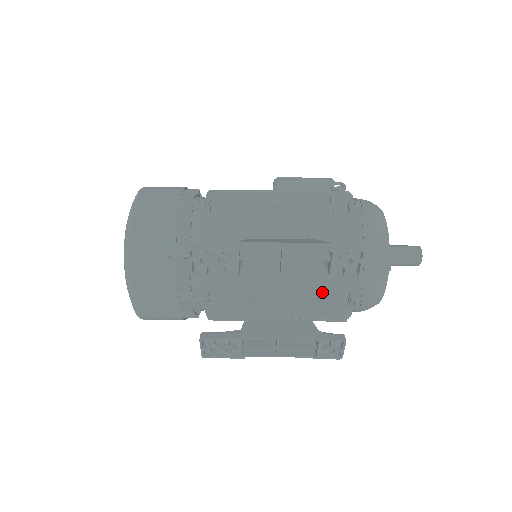
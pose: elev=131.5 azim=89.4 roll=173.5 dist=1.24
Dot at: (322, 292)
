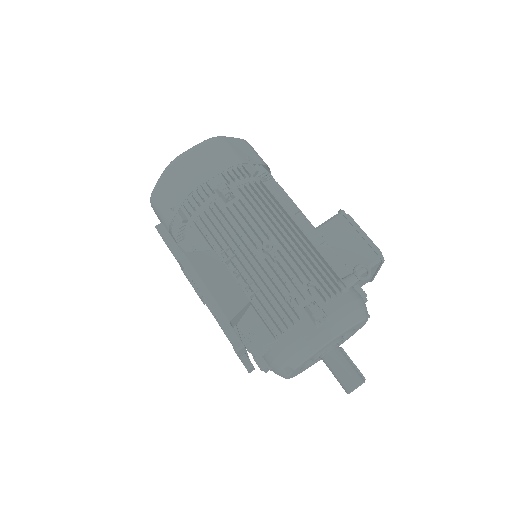
Dot at: occluded
